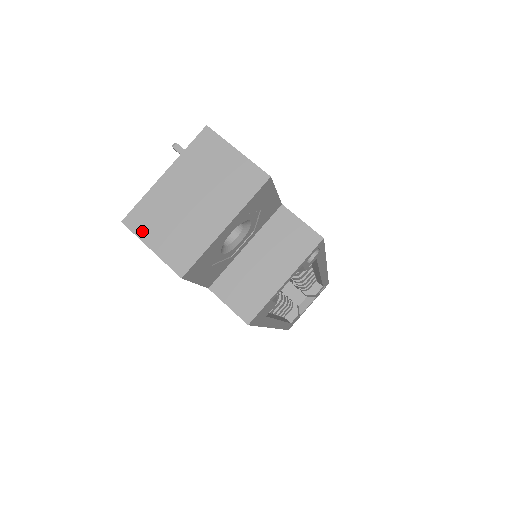
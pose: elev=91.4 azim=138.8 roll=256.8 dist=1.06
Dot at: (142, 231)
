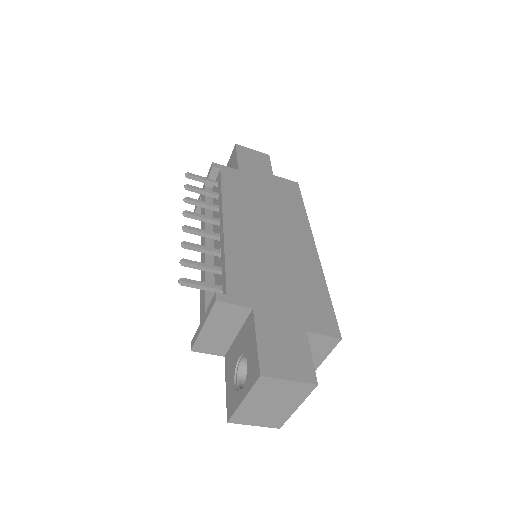
Dot at: (244, 422)
